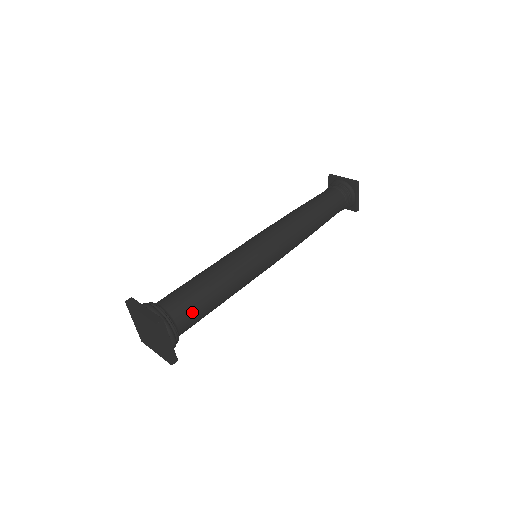
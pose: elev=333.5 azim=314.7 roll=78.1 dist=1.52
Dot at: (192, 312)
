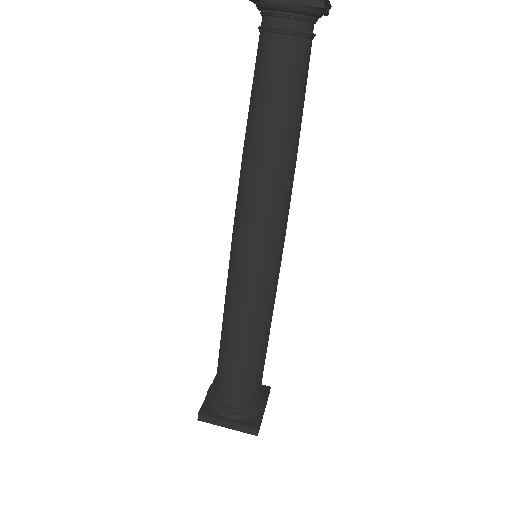
Dot at: (260, 379)
